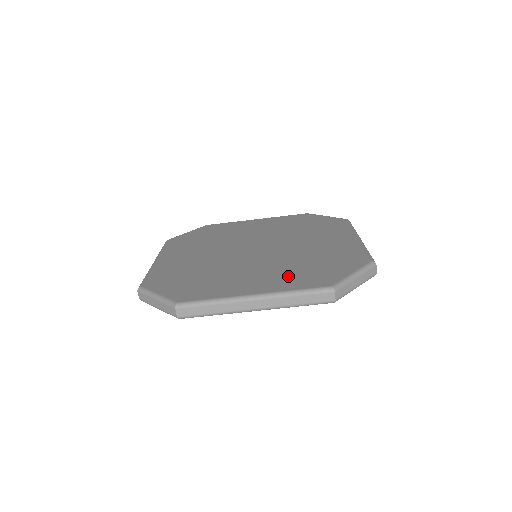
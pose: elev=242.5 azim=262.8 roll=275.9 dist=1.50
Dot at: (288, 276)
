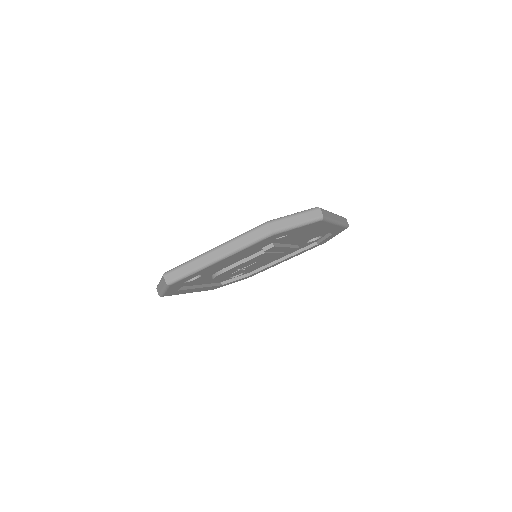
Dot at: occluded
